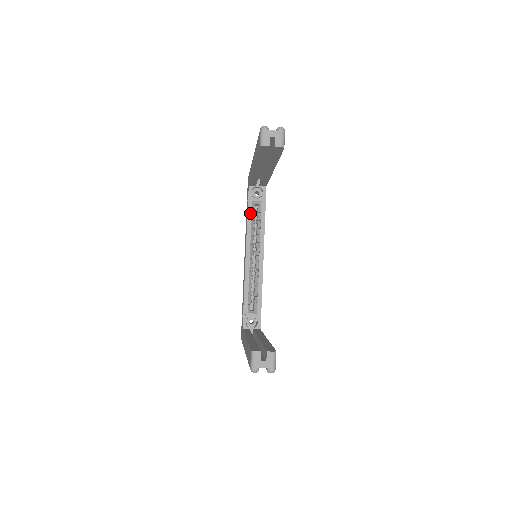
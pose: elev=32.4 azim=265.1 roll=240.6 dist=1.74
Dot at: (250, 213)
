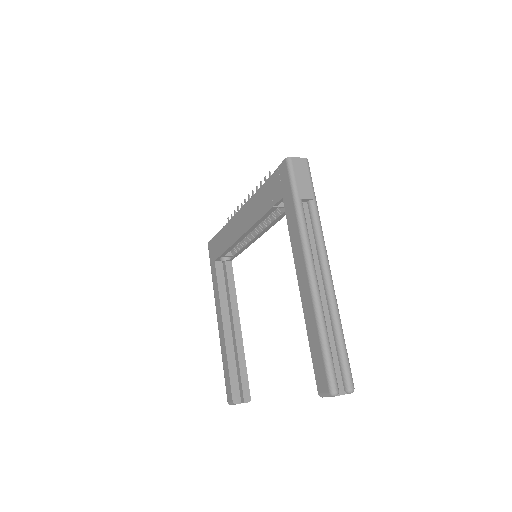
Dot at: (268, 214)
